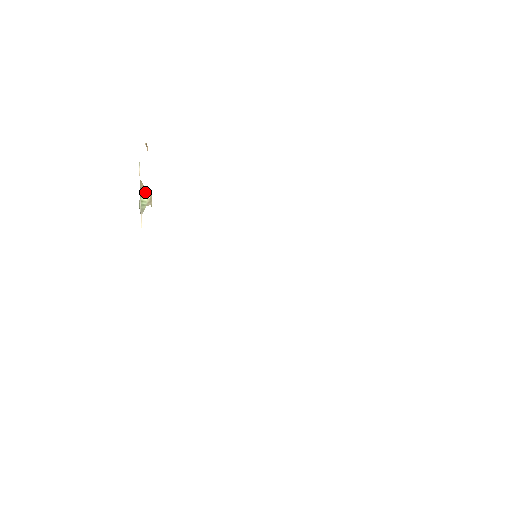
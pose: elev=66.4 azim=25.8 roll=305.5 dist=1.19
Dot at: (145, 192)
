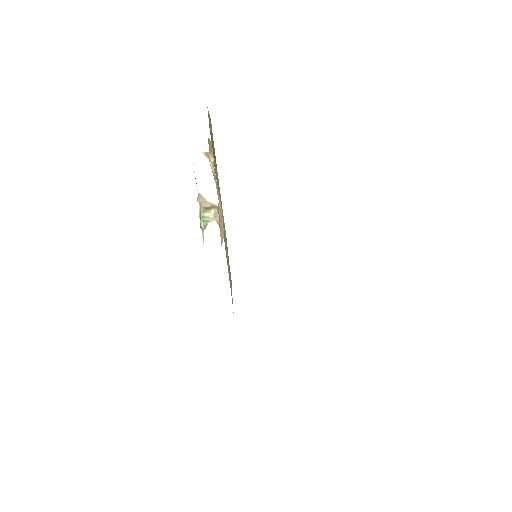
Dot at: (208, 207)
